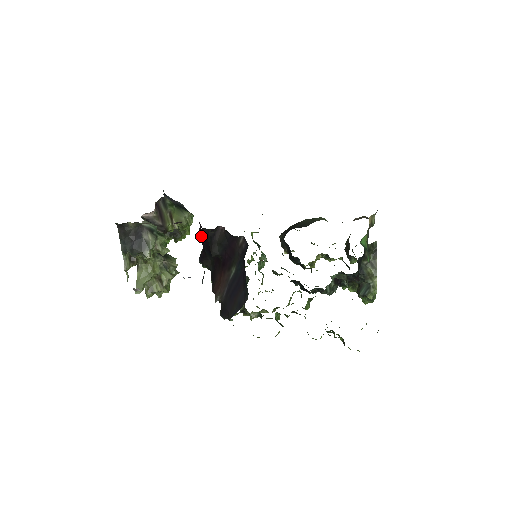
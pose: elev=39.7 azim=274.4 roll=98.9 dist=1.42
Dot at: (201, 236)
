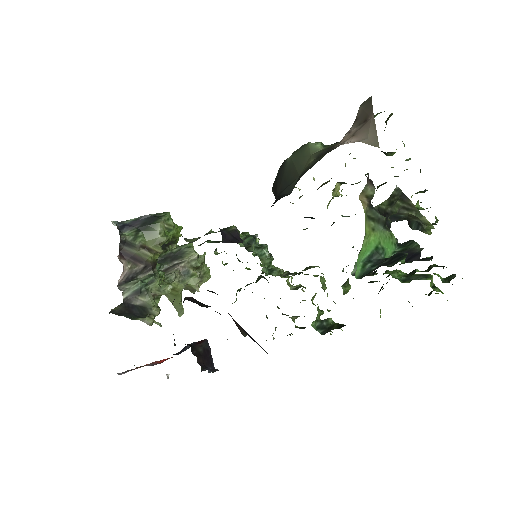
Dot at: occluded
